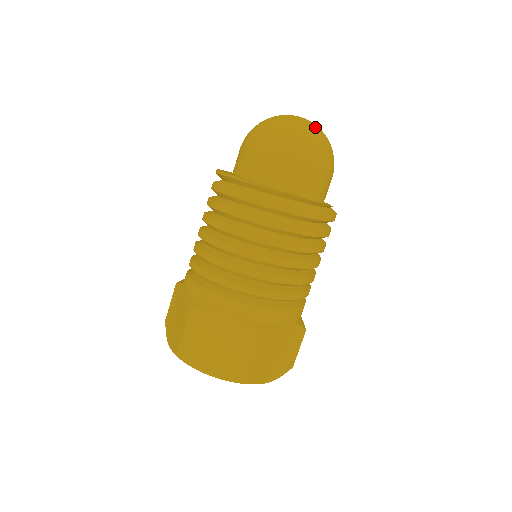
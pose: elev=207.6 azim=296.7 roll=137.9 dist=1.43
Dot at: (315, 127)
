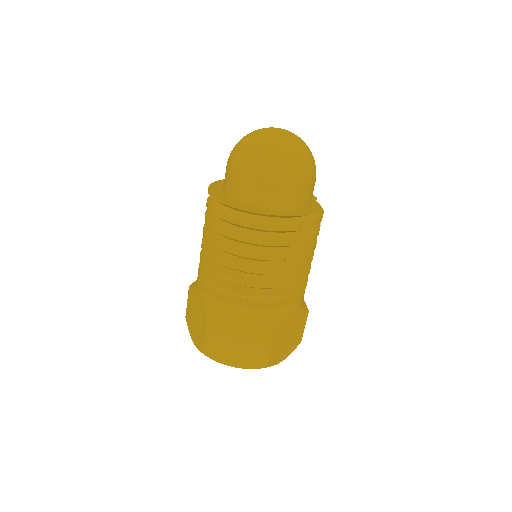
Dot at: (294, 141)
